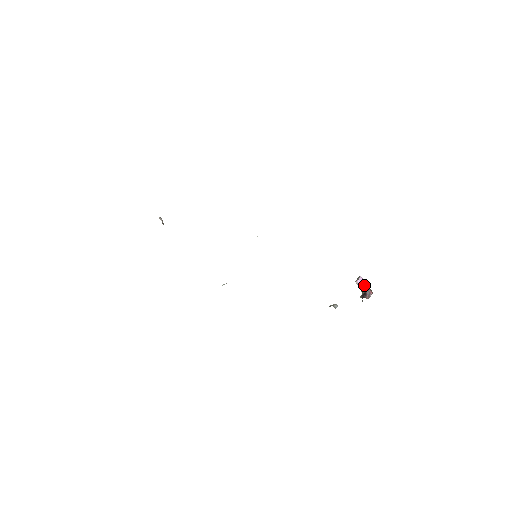
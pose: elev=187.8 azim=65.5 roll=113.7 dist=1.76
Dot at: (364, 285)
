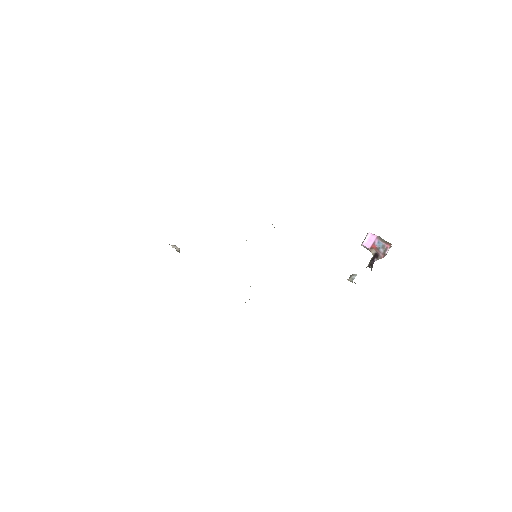
Dot at: (375, 243)
